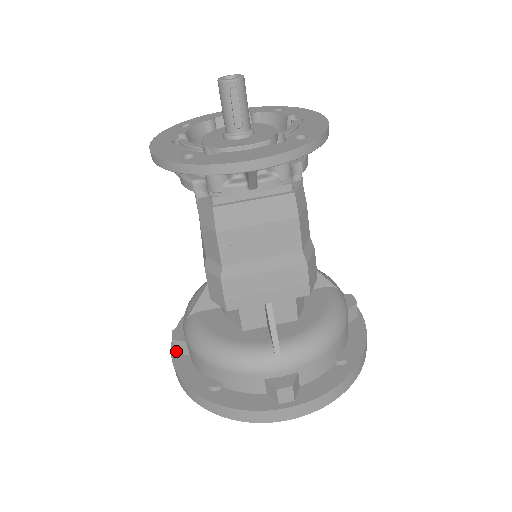
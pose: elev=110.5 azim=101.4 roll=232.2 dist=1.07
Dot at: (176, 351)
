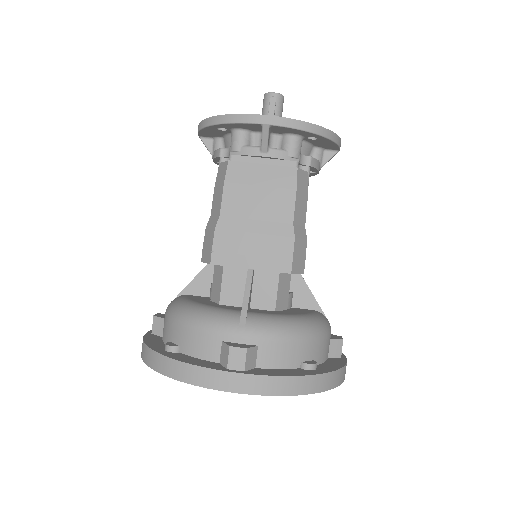
Dot at: (152, 331)
